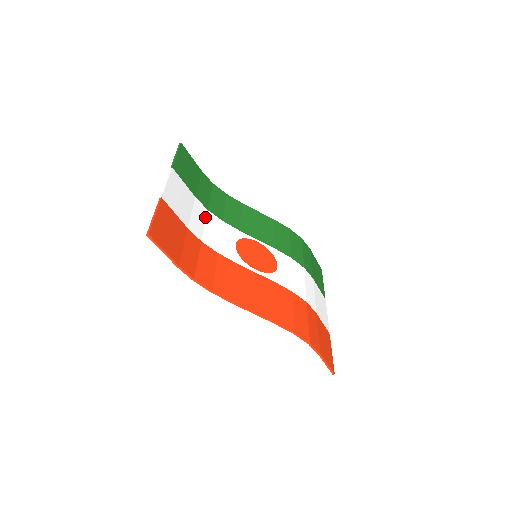
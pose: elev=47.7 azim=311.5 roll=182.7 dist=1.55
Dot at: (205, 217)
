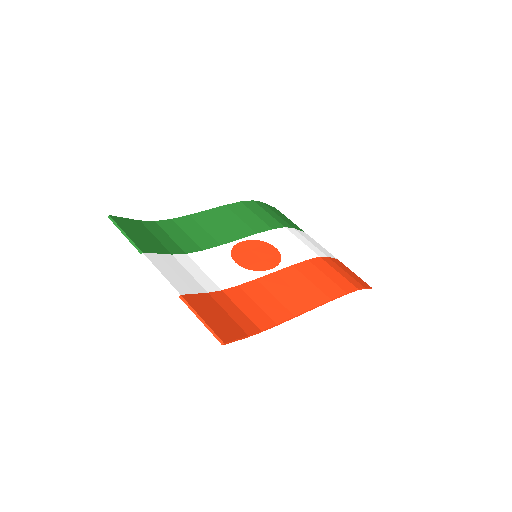
Dot at: (194, 264)
